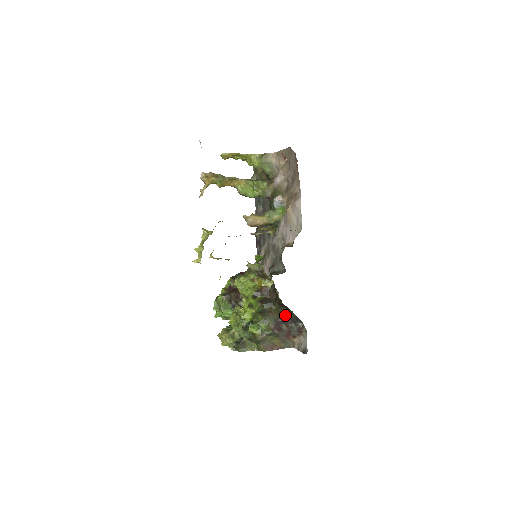
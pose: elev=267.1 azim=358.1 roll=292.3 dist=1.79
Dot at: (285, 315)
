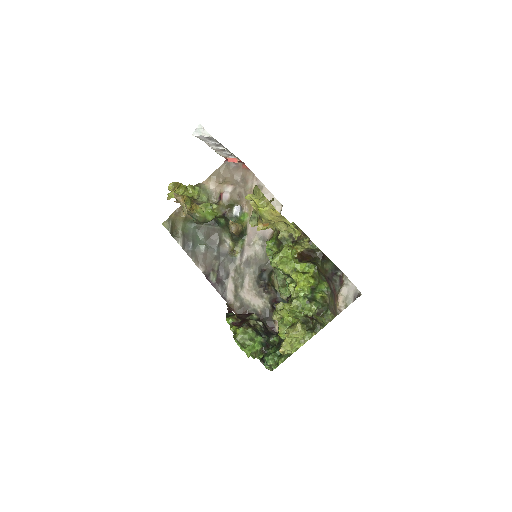
Dot at: (326, 271)
